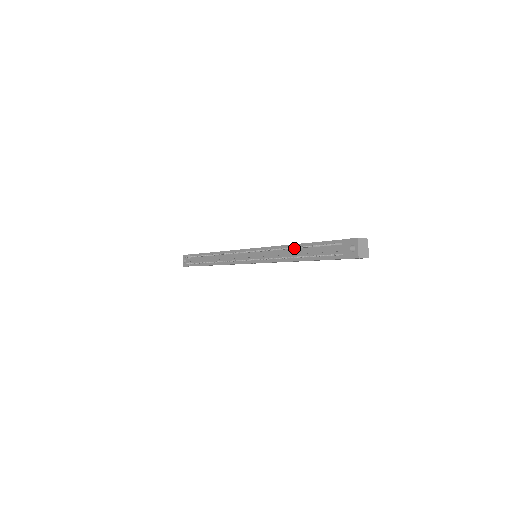
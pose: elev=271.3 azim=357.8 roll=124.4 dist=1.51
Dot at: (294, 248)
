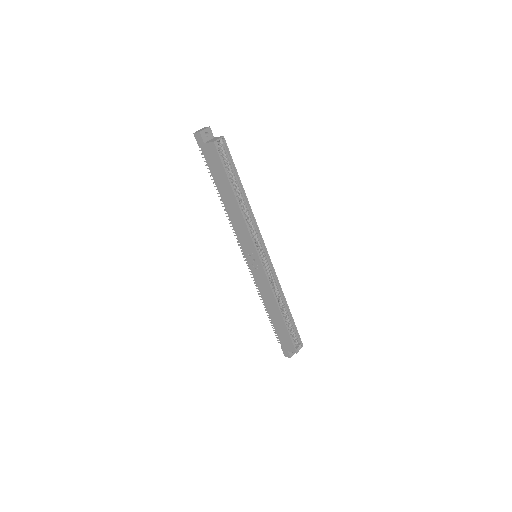
Dot at: occluded
